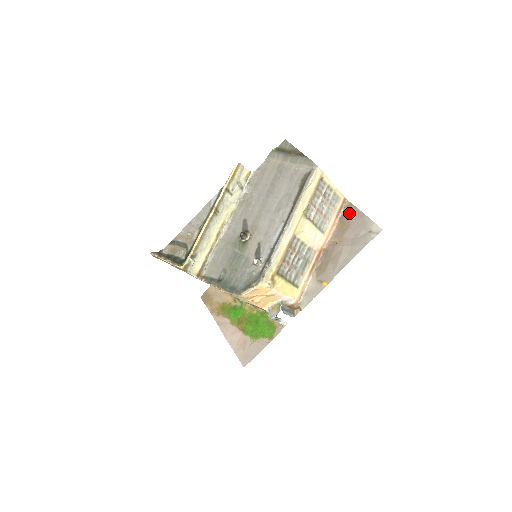
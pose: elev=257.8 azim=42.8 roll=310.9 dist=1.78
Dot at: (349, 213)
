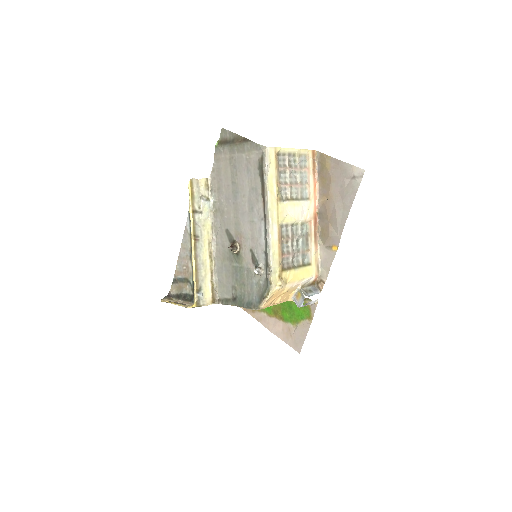
Dot at: (324, 165)
